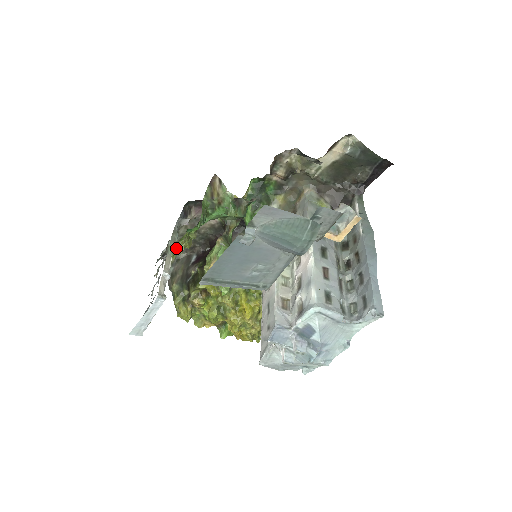
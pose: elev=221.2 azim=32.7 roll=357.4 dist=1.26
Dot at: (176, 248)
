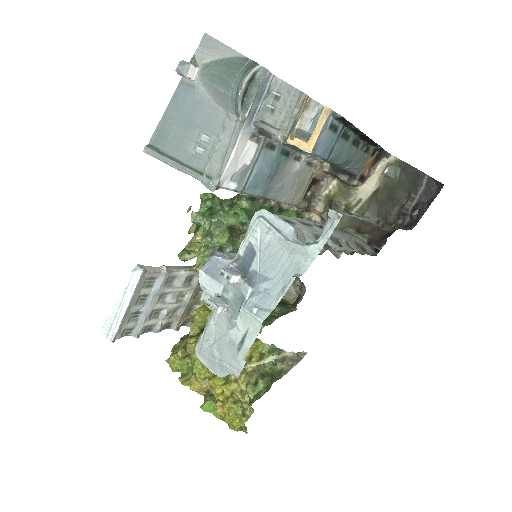
Dot at: (186, 247)
